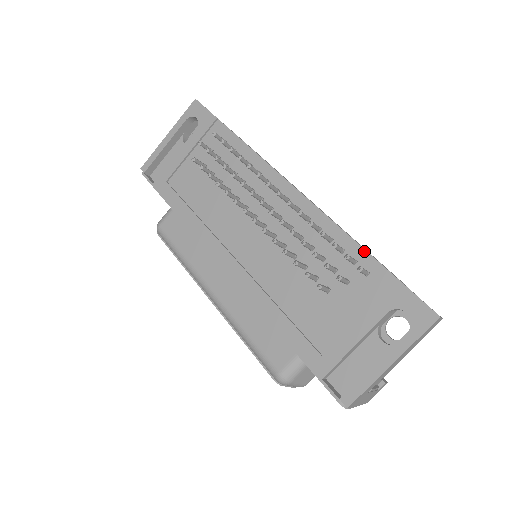
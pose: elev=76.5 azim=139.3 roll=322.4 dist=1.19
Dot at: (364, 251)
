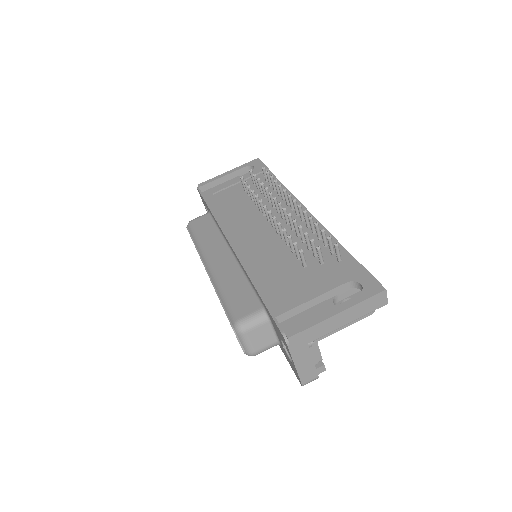
Dot at: (343, 248)
